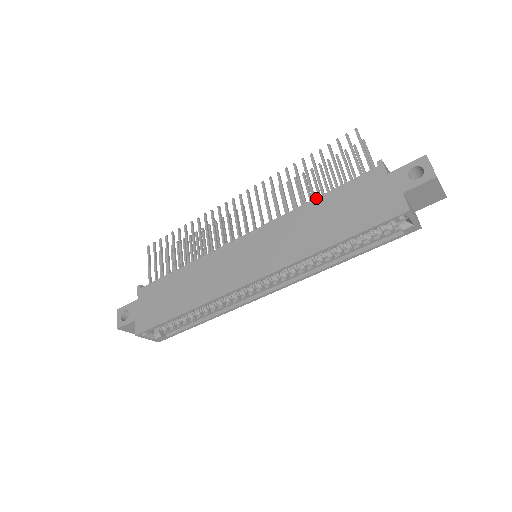
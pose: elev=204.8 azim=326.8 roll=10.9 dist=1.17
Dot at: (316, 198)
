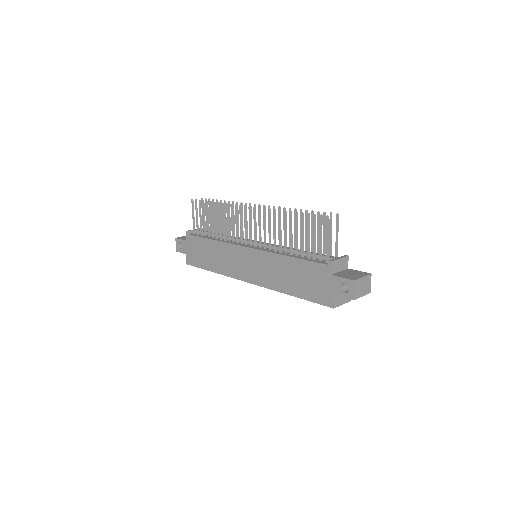
Dot at: (290, 257)
